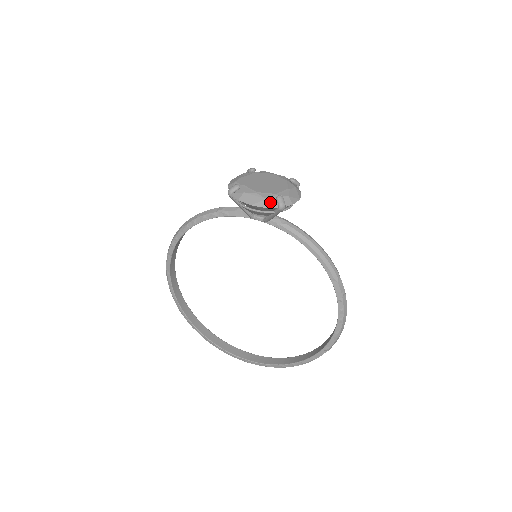
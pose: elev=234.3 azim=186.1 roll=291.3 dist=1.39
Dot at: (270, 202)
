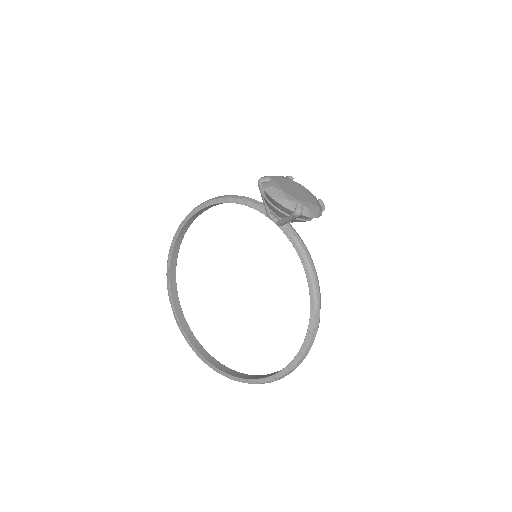
Dot at: (290, 204)
